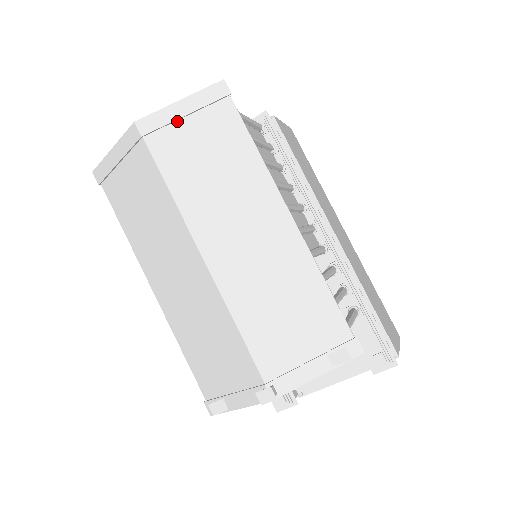
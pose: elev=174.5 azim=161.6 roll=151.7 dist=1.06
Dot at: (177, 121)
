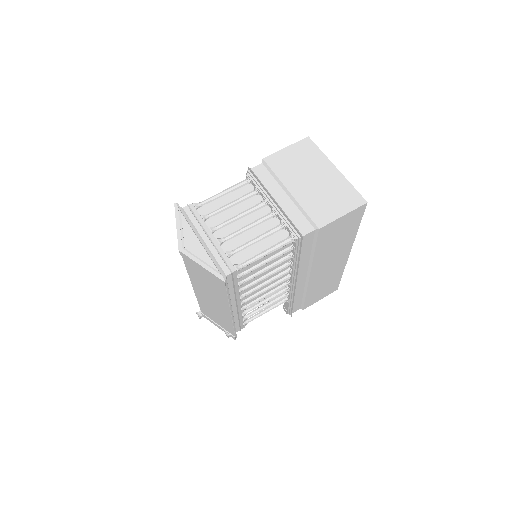
Dot at: (198, 266)
